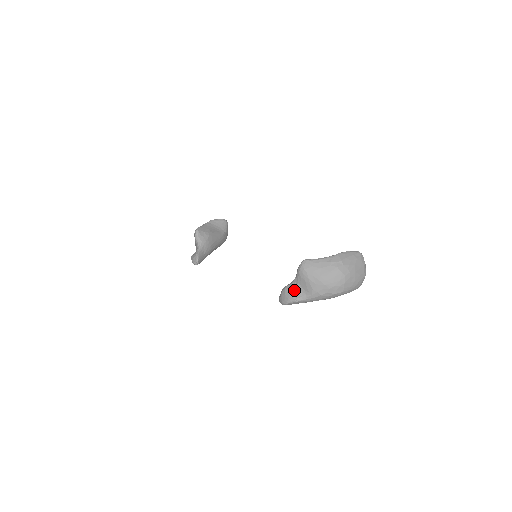
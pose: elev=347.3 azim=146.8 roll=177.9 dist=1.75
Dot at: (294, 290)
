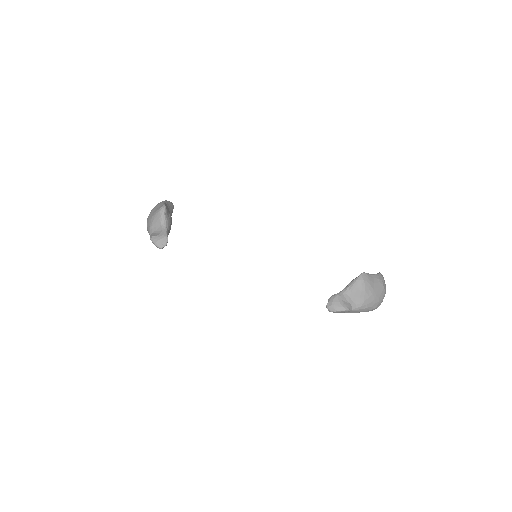
Dot at: (346, 299)
